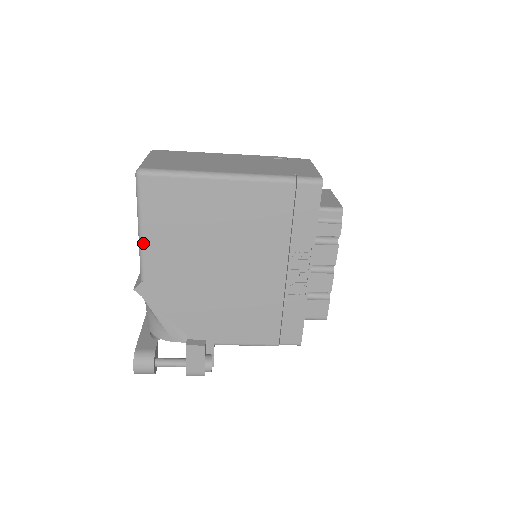
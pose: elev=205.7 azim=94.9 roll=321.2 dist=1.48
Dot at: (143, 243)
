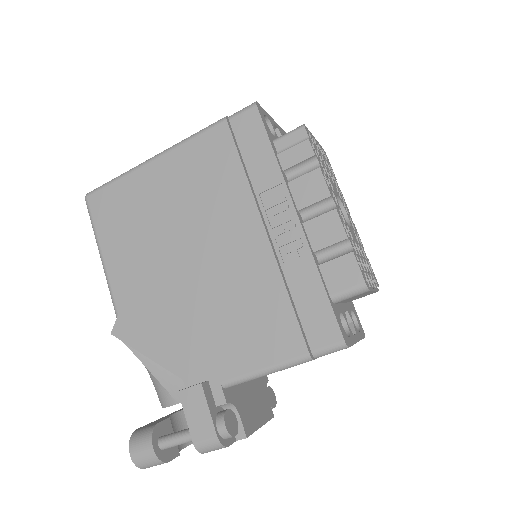
Dot at: (106, 269)
